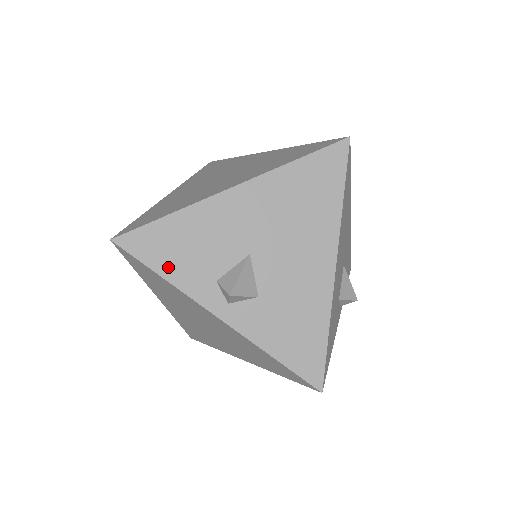
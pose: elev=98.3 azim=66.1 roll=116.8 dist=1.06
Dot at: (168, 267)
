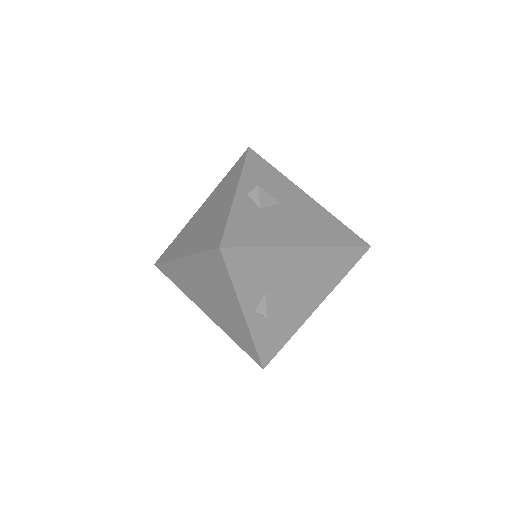
Dot at: (250, 168)
